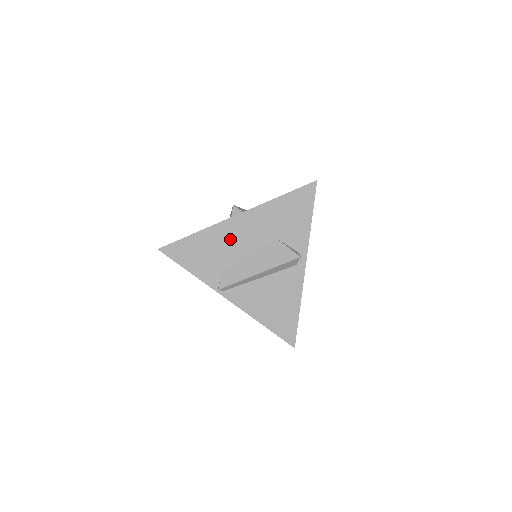
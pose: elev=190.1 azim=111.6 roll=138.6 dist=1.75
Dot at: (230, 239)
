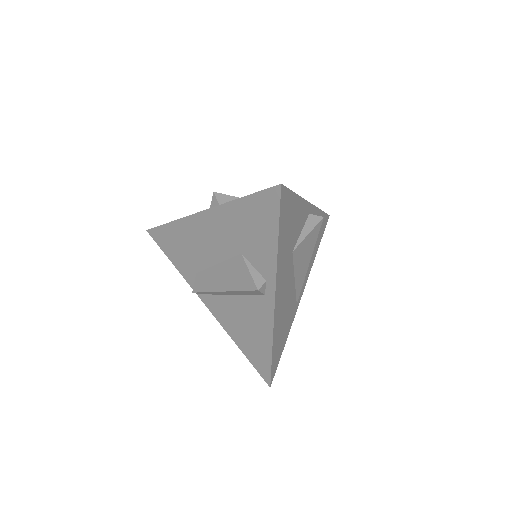
Dot at: (198, 239)
